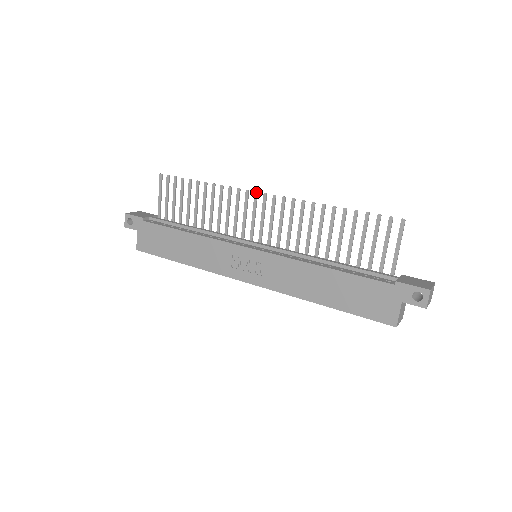
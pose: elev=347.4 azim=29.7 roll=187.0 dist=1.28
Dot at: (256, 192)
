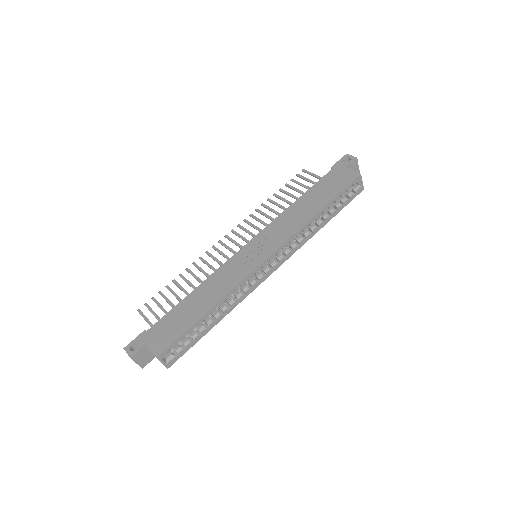
Dot at: (219, 241)
